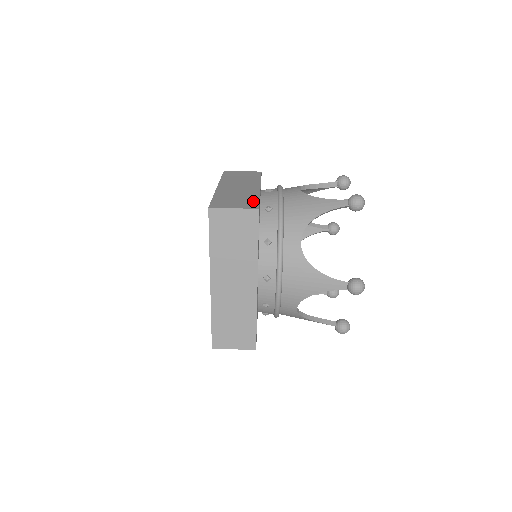
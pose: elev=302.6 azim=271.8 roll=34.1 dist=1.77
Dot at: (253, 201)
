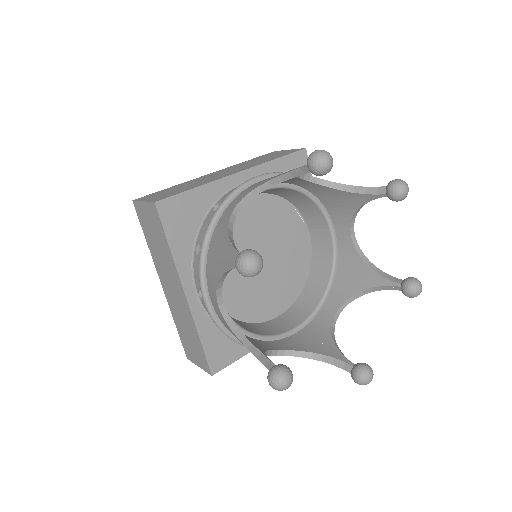
Dot at: occluded
